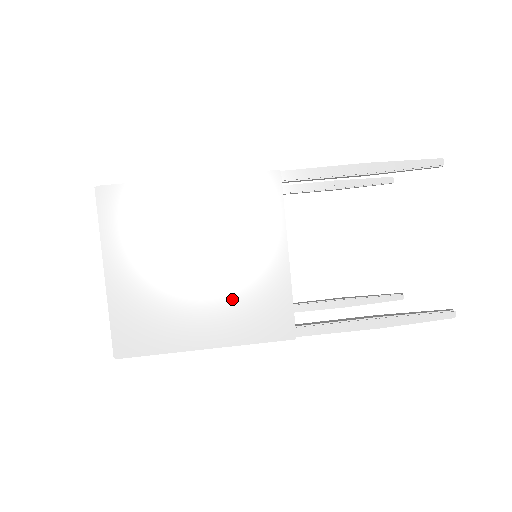
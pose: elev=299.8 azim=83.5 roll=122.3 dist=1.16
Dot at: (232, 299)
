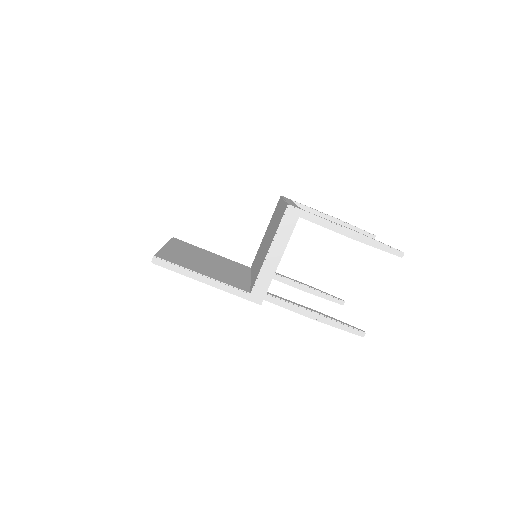
Dot at: occluded
